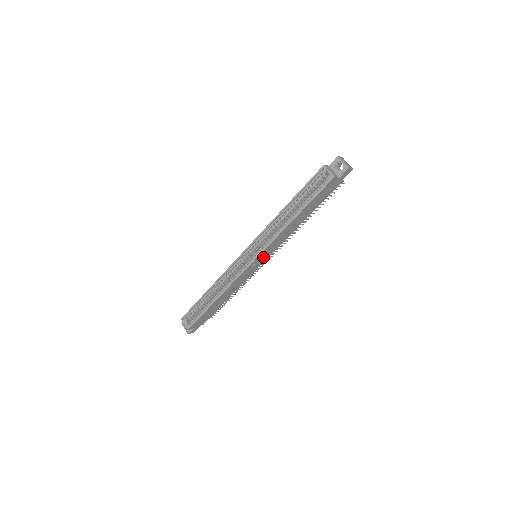
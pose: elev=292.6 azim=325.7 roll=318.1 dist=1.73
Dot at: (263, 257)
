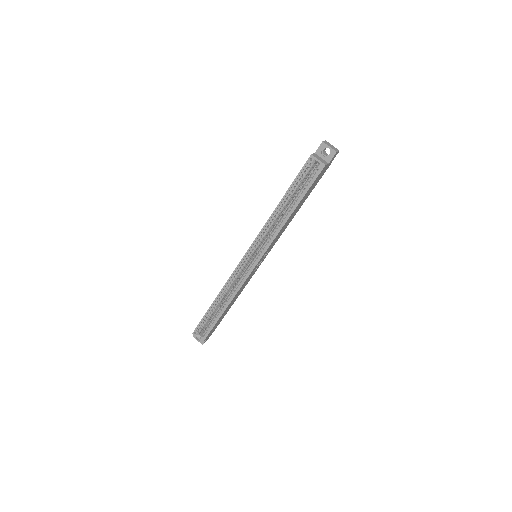
Dot at: (264, 256)
